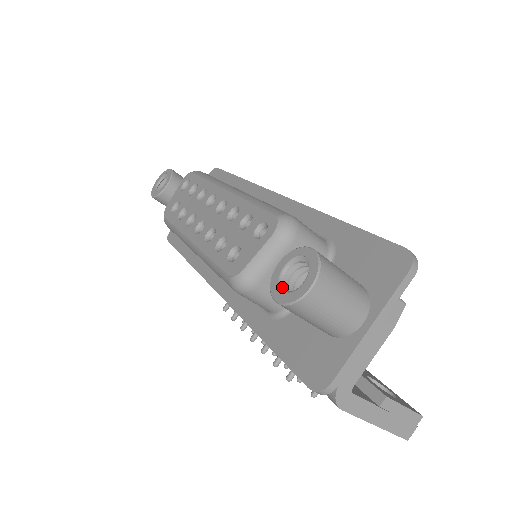
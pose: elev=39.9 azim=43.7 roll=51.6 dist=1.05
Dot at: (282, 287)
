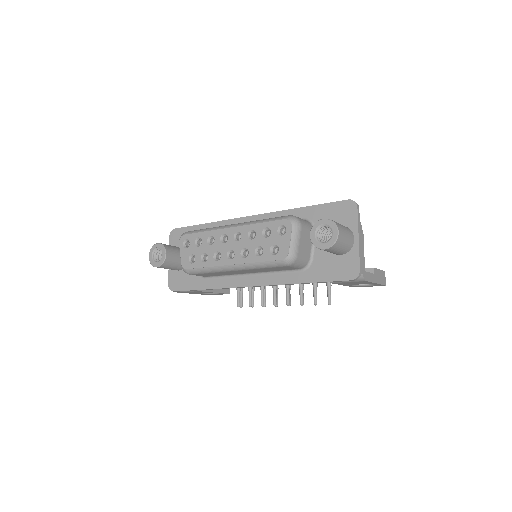
Dot at: (322, 242)
